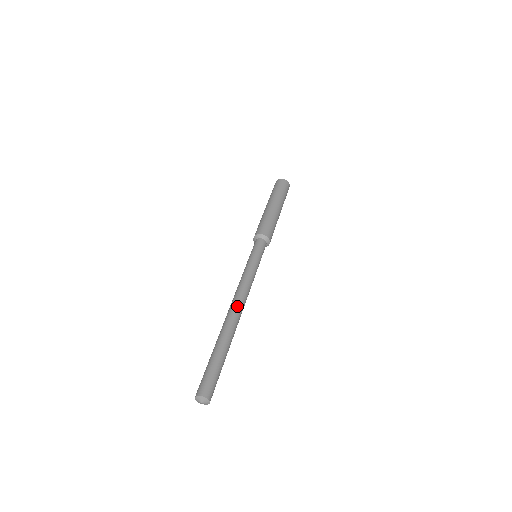
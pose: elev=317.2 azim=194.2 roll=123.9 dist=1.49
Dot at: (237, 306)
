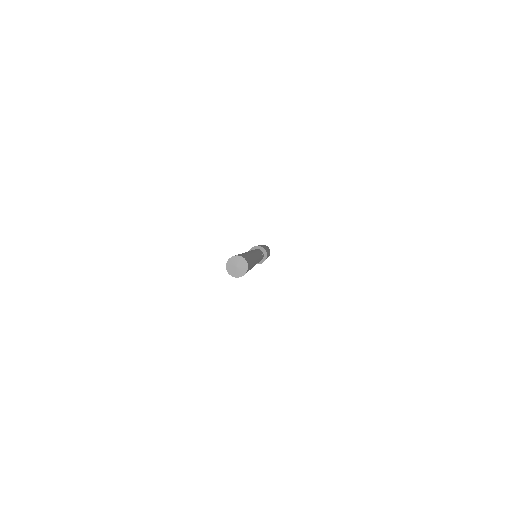
Dot at: (248, 251)
